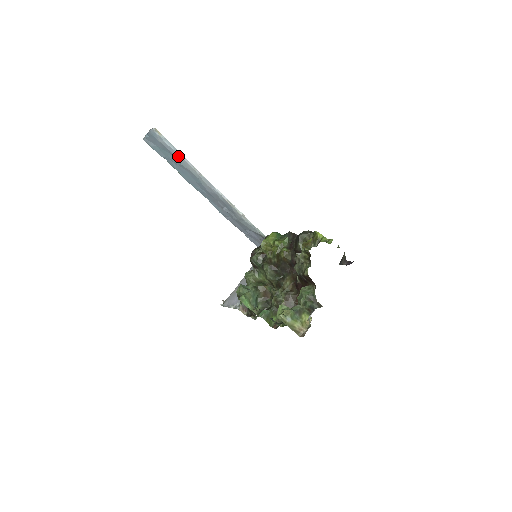
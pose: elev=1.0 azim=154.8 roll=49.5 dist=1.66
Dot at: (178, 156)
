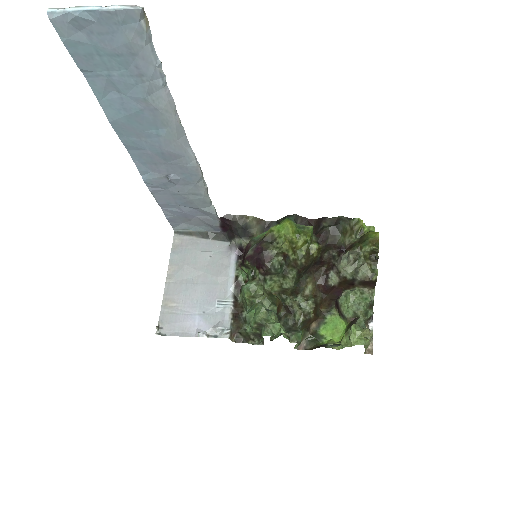
Dot at: (153, 80)
